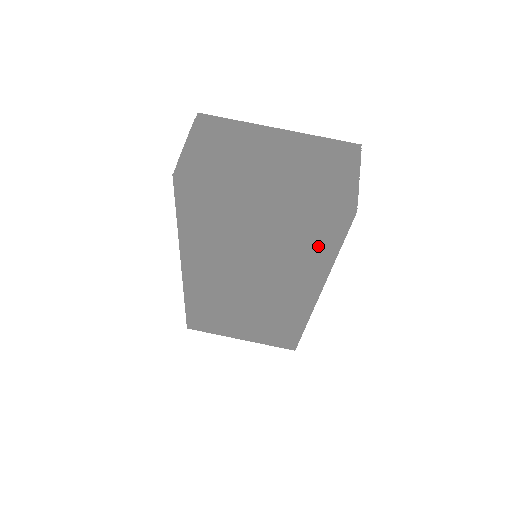
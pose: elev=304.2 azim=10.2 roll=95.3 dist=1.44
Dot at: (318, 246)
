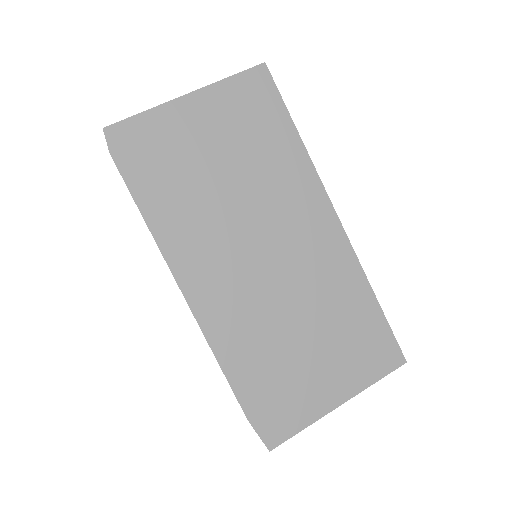
Dot at: (274, 130)
